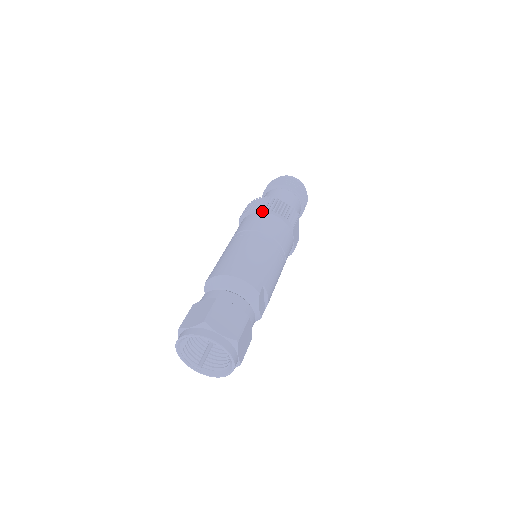
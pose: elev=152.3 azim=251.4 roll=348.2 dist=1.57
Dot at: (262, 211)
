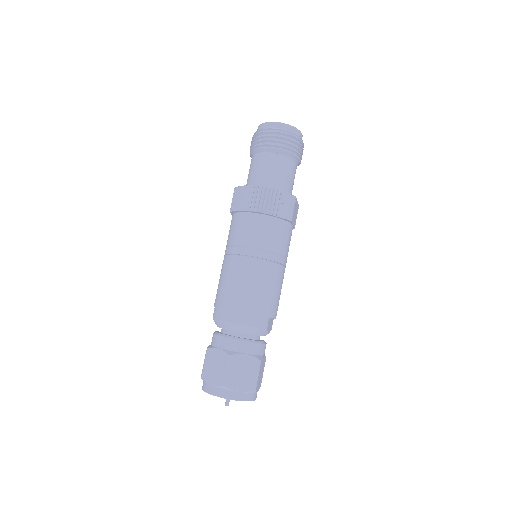
Dot at: (254, 212)
